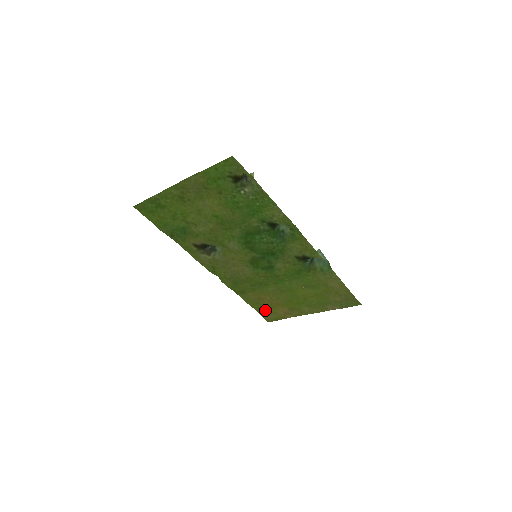
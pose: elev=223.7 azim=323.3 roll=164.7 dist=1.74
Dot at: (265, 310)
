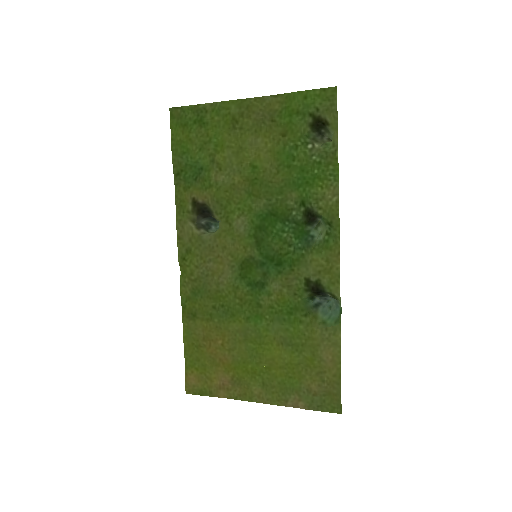
Dot at: (198, 366)
